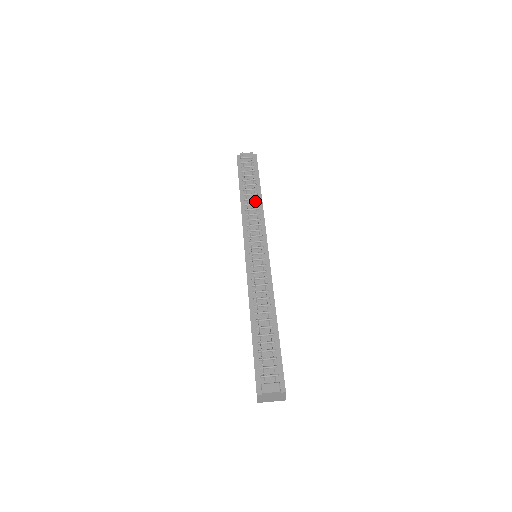
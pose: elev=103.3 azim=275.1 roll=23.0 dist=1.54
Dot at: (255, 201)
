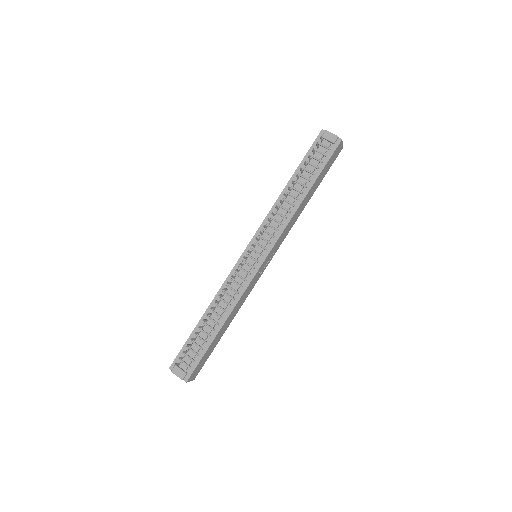
Dot at: (295, 199)
